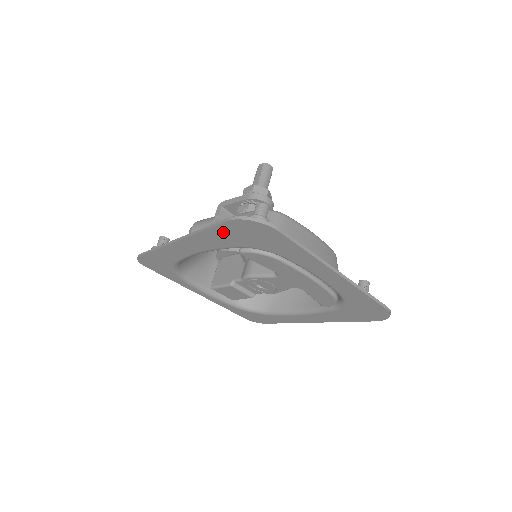
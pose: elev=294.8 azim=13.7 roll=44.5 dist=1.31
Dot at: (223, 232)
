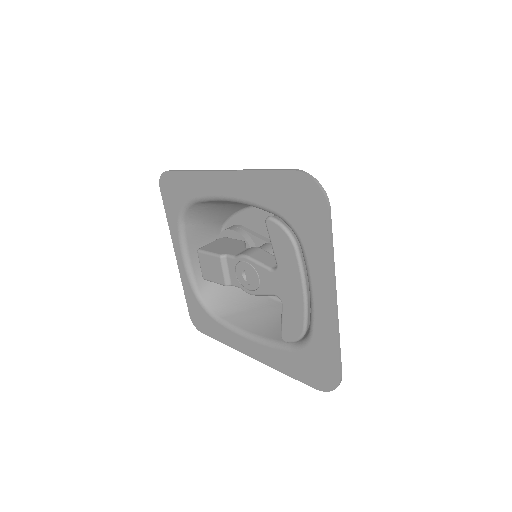
Dot at: (276, 182)
